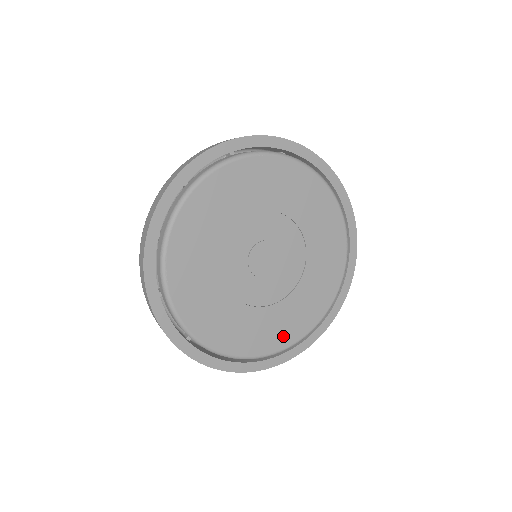
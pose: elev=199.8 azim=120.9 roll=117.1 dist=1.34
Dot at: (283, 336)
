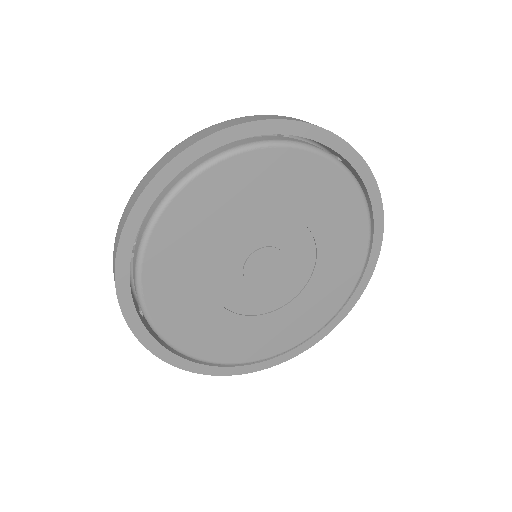
Dot at: (288, 338)
